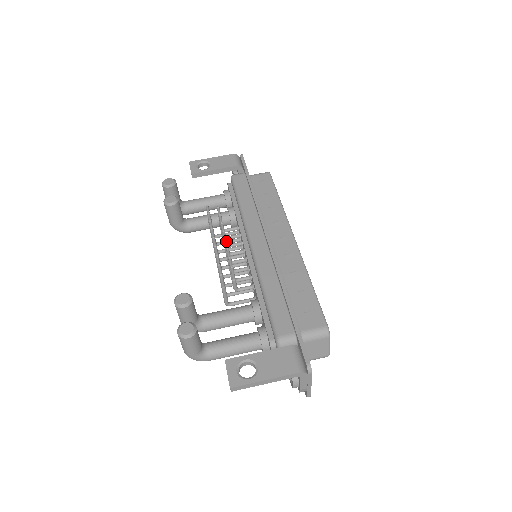
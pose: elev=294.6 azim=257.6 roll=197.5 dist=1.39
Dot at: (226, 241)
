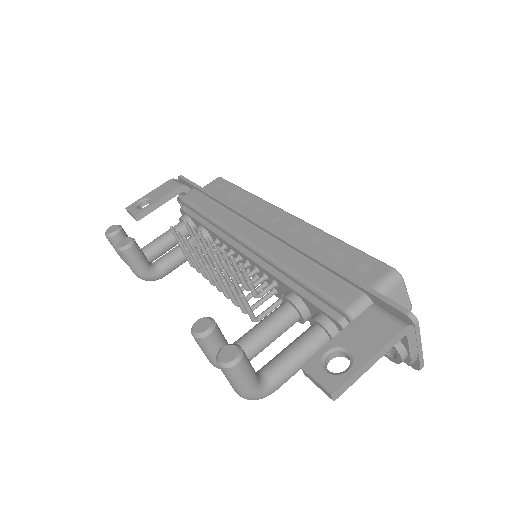
Dot at: (216, 245)
